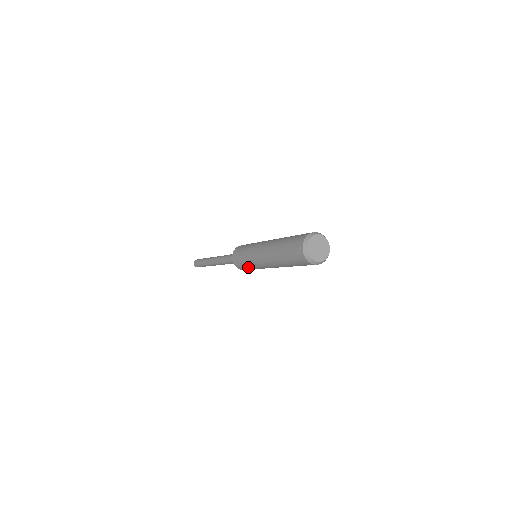
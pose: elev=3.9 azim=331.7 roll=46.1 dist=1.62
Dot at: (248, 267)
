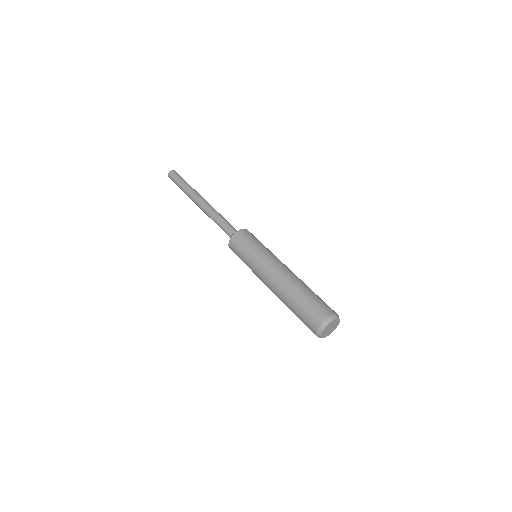
Dot at: occluded
